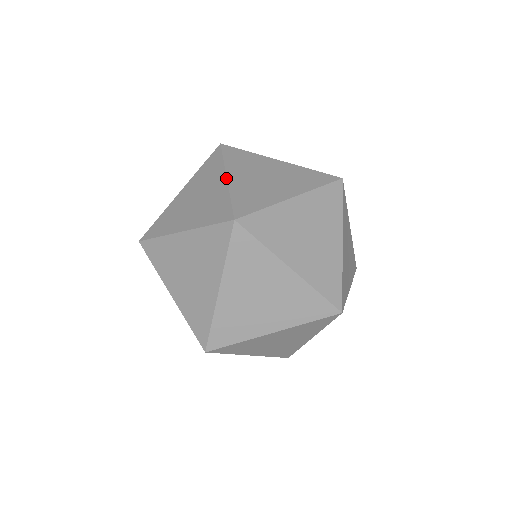
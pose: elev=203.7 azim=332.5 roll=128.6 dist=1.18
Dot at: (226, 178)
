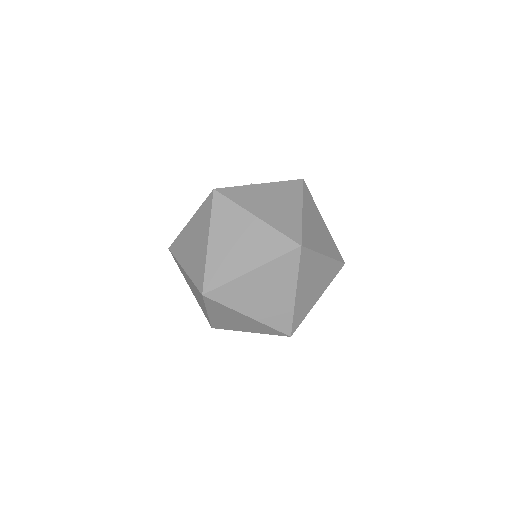
Dot at: (302, 210)
